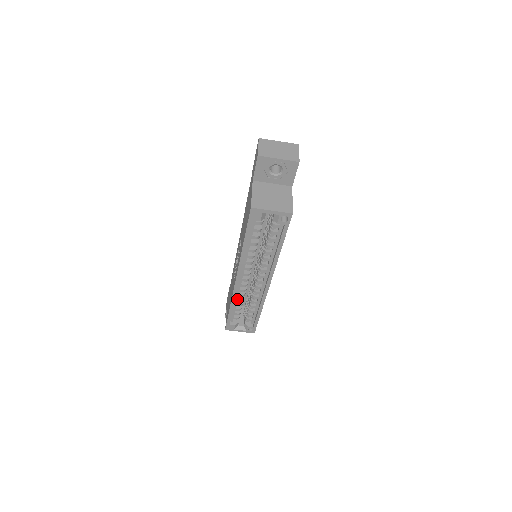
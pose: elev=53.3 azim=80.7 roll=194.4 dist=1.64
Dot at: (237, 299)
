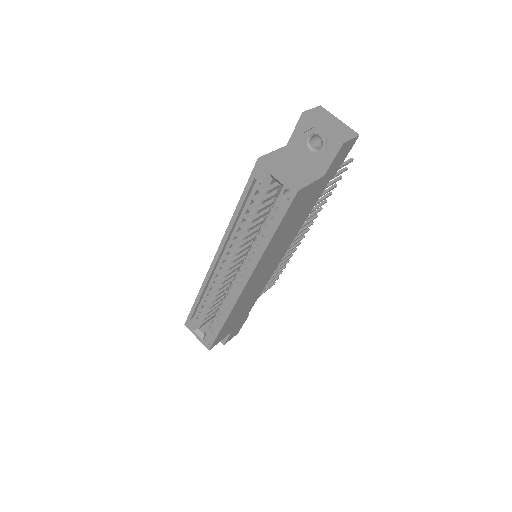
Dot at: (209, 290)
